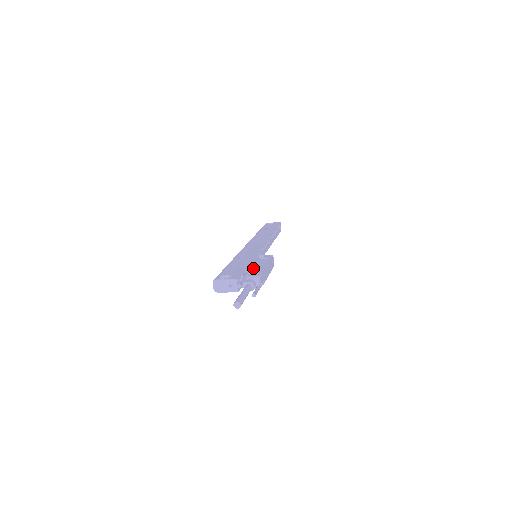
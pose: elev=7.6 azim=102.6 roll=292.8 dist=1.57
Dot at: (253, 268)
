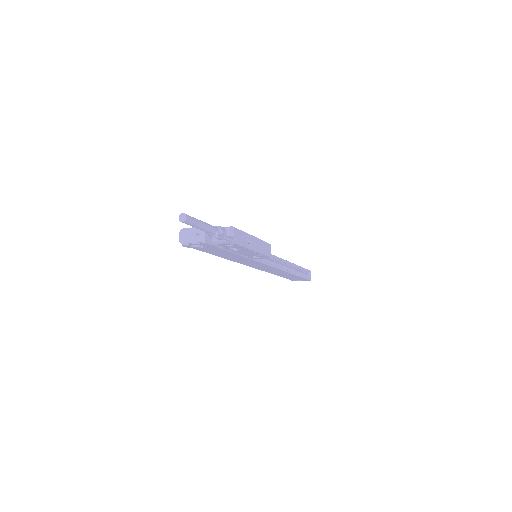
Dot at: occluded
